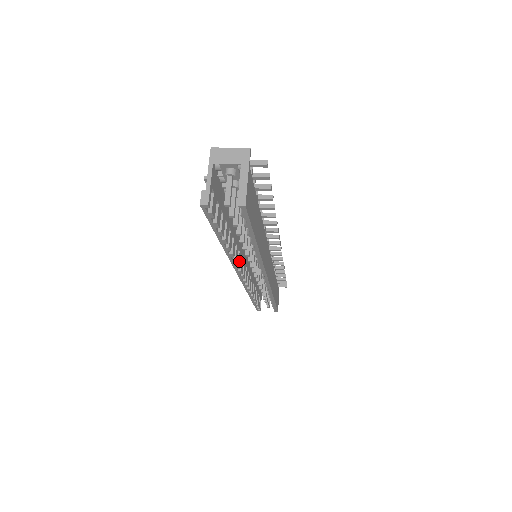
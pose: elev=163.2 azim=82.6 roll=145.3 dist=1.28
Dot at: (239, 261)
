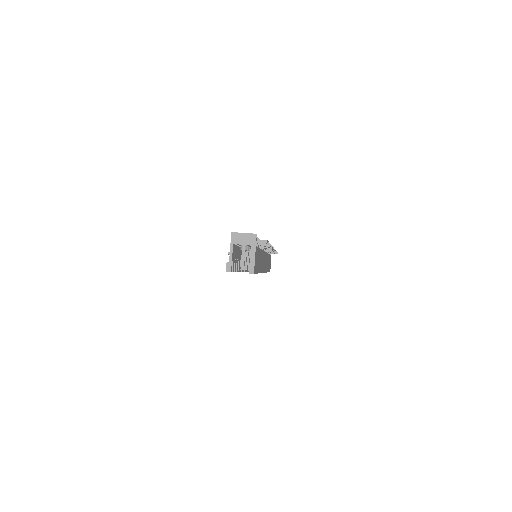
Dot at: occluded
